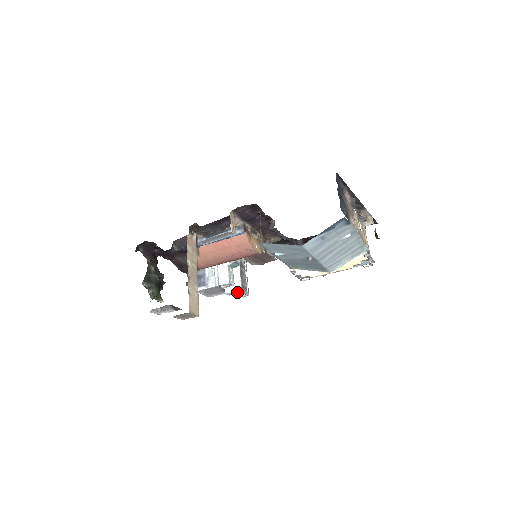
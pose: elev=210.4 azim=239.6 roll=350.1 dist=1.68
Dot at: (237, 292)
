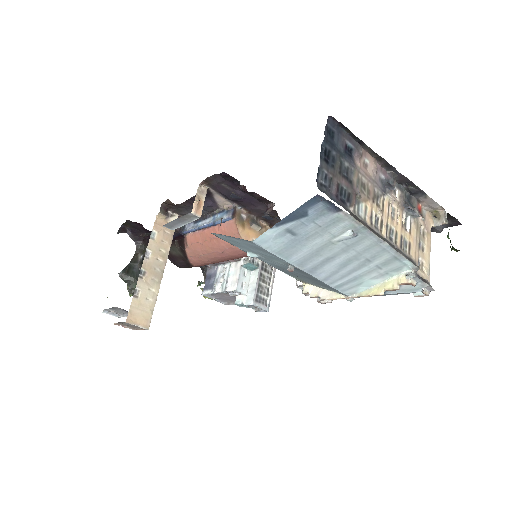
Dot at: (247, 304)
